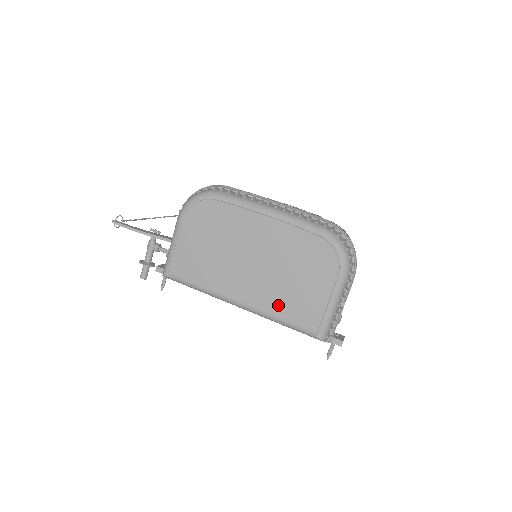
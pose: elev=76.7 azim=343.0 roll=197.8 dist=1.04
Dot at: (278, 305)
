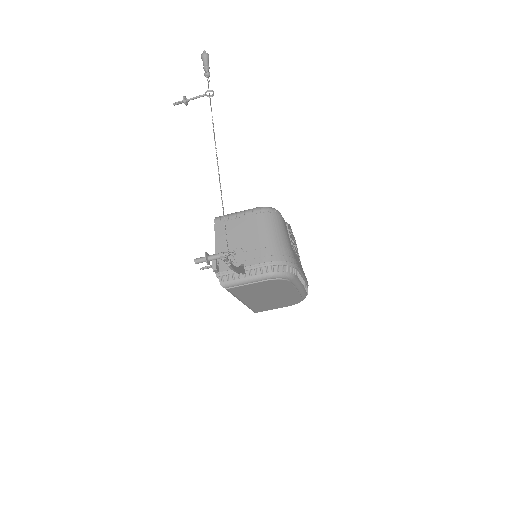
Dot at: (257, 306)
